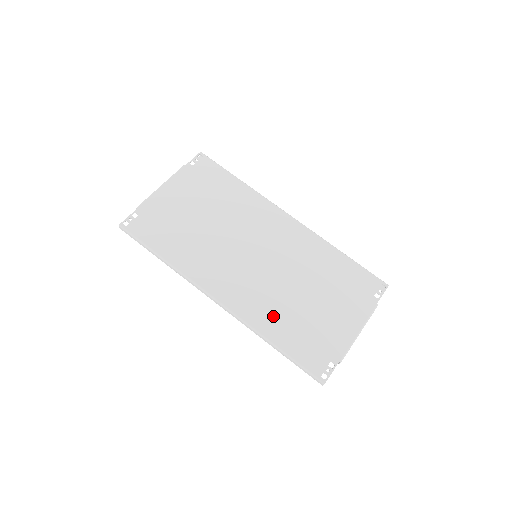
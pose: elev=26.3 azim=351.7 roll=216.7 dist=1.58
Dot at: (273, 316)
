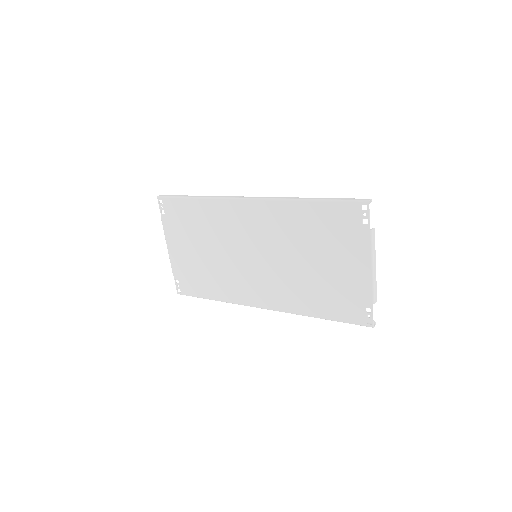
Dot at: (302, 297)
